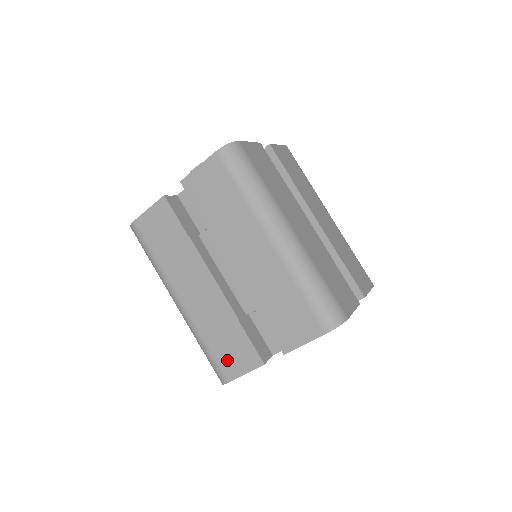
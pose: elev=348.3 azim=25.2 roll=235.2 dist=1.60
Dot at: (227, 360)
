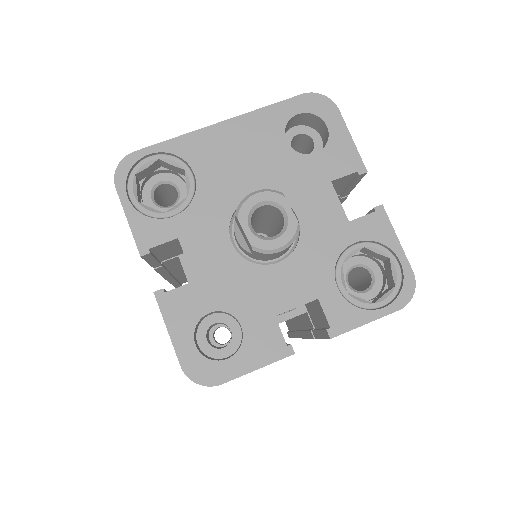
Dot at: occluded
